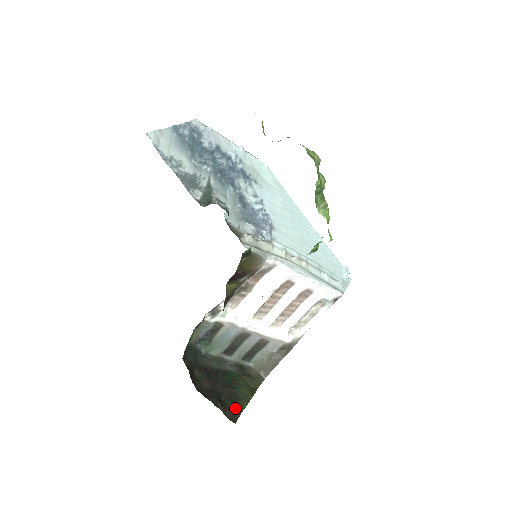
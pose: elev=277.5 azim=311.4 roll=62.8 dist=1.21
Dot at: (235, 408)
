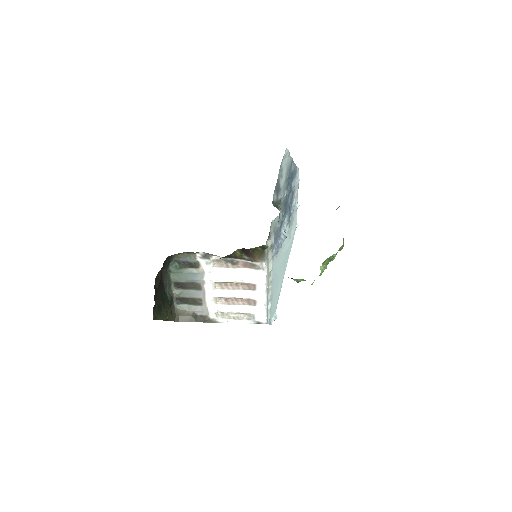
Dot at: (157, 313)
